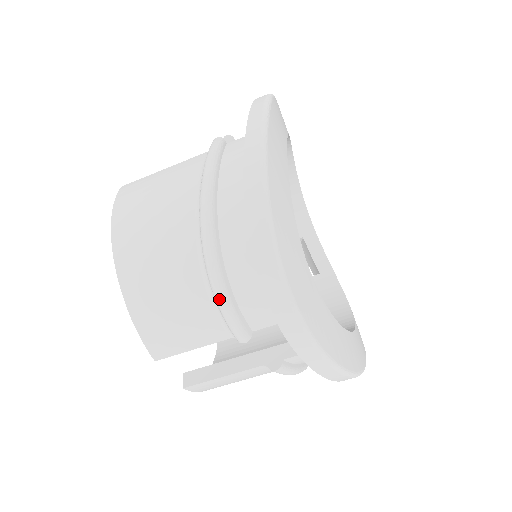
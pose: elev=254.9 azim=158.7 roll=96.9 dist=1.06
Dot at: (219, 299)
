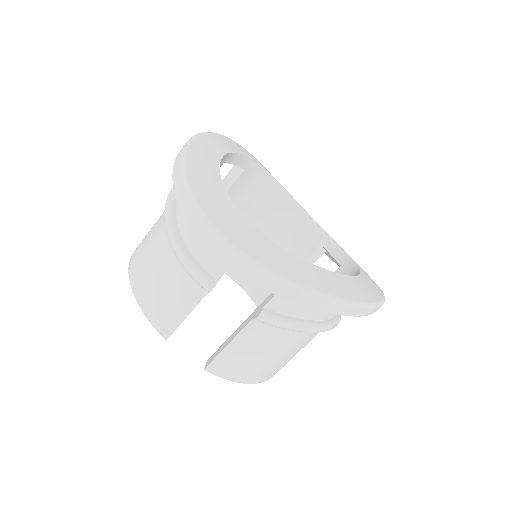
Dot at: (181, 260)
